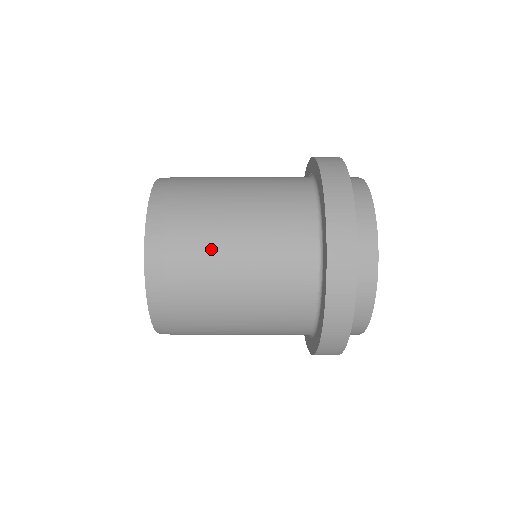
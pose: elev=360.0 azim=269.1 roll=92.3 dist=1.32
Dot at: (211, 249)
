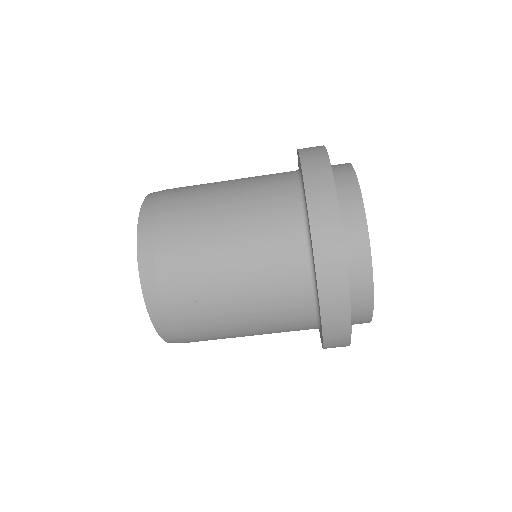
Dot at: (204, 184)
